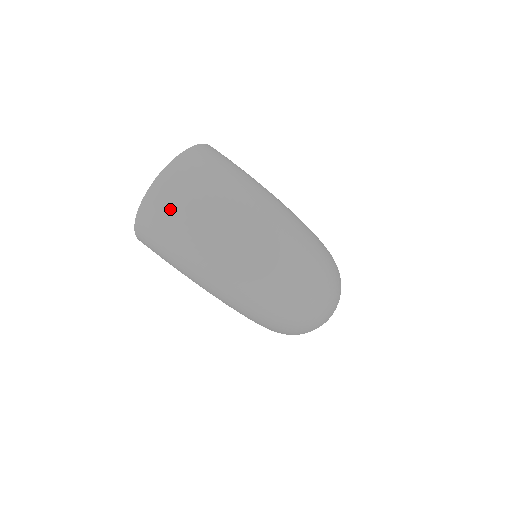
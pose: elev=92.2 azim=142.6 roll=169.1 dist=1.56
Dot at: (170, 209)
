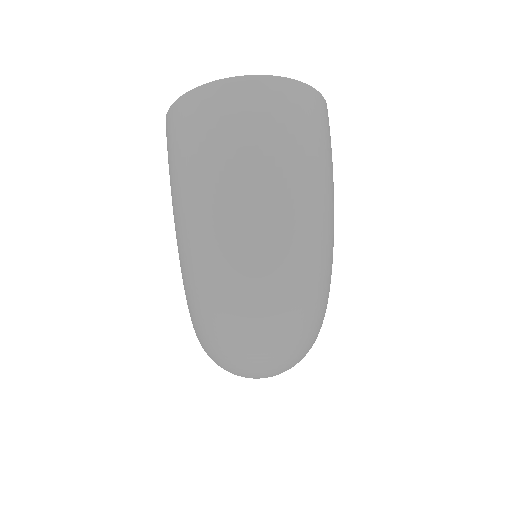
Dot at: (227, 120)
